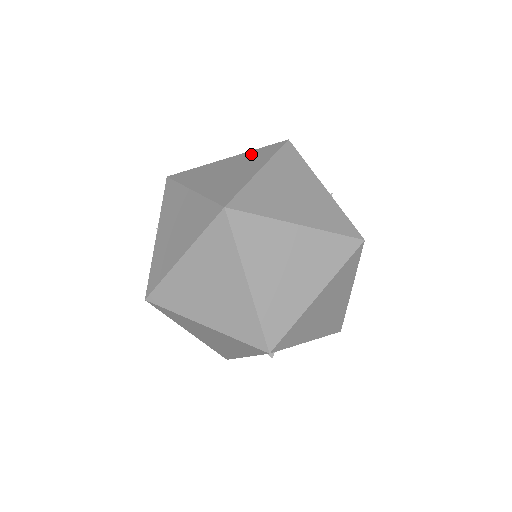
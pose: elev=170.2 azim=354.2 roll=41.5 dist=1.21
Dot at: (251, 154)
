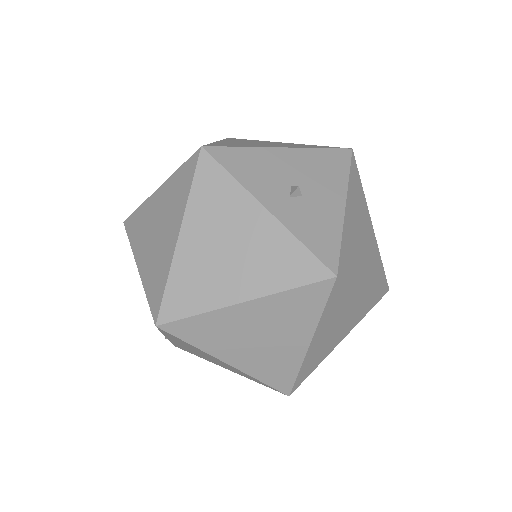
Dot at: occluded
